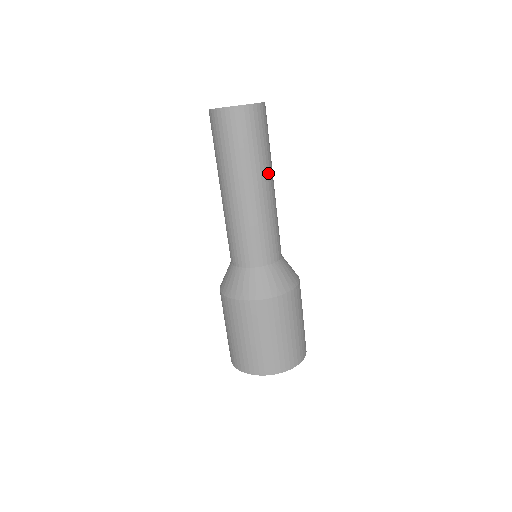
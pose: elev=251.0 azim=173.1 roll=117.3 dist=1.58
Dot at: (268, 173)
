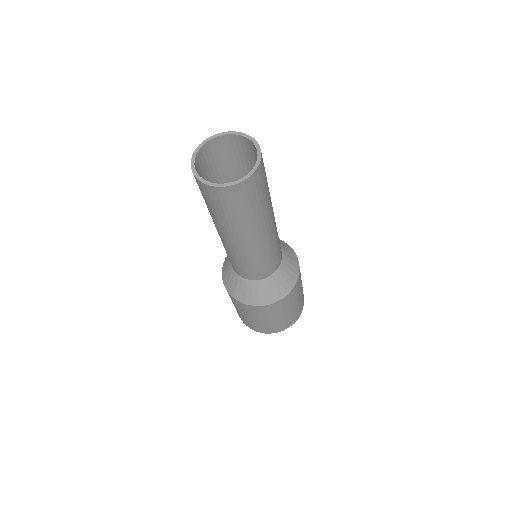
Dot at: (271, 204)
